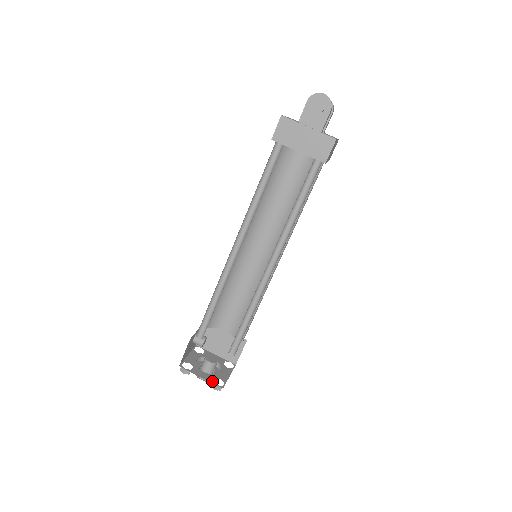
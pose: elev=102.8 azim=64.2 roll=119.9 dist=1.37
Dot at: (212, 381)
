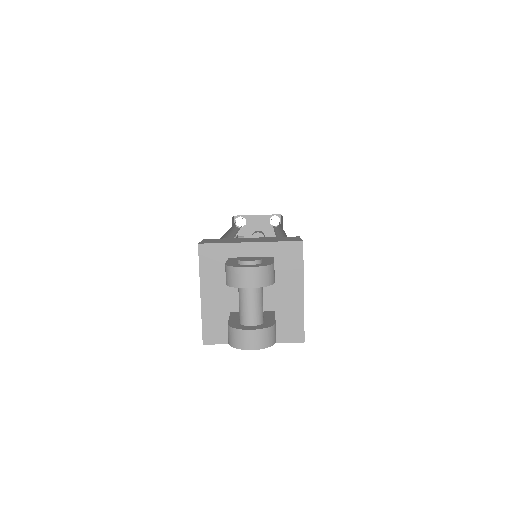
Dot at: occluded
